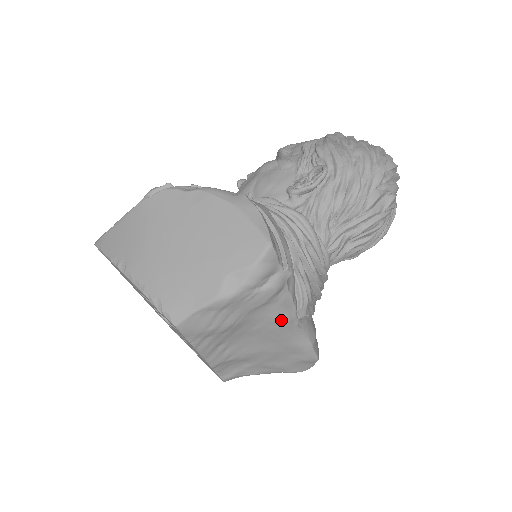
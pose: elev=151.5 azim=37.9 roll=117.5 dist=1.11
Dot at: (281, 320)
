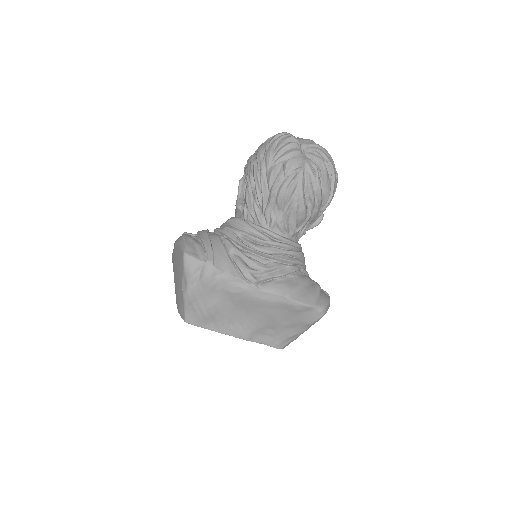
Dot at: (238, 291)
